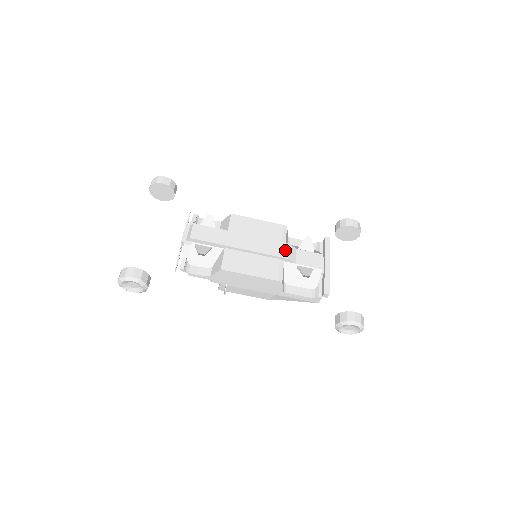
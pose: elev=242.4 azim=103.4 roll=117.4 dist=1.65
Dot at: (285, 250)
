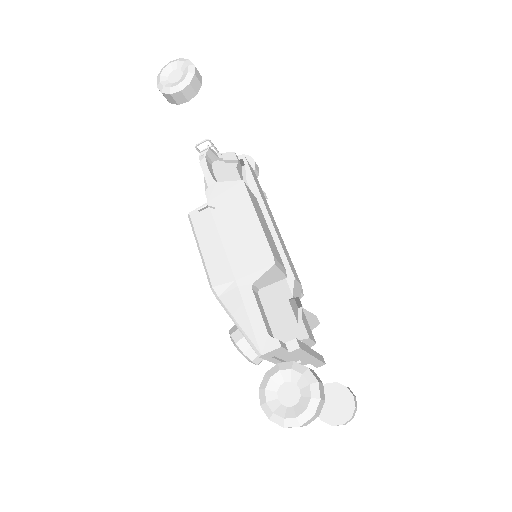
Dot at: (297, 277)
